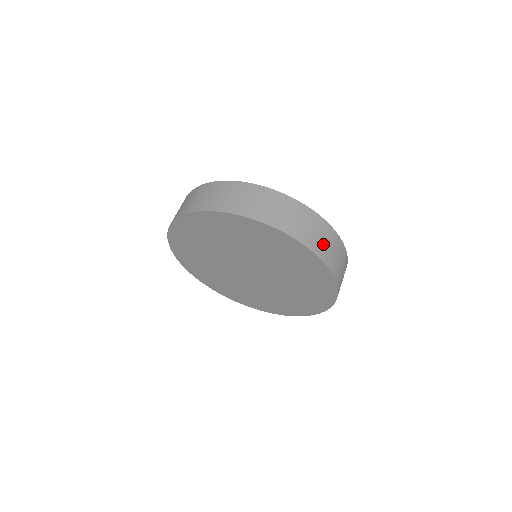
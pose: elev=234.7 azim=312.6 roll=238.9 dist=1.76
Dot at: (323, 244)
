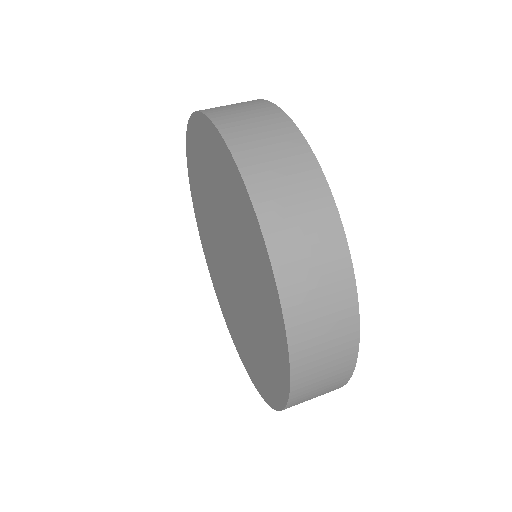
Dot at: occluded
